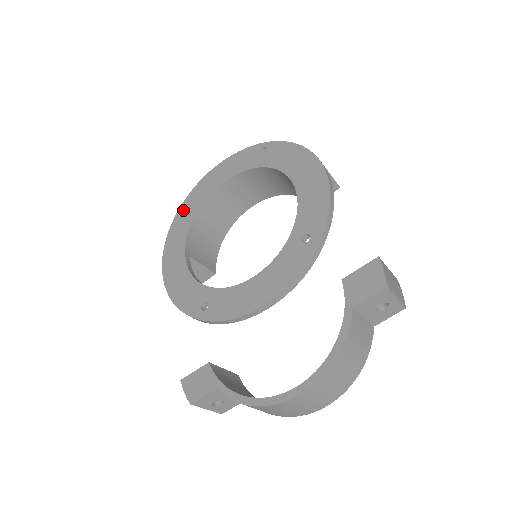
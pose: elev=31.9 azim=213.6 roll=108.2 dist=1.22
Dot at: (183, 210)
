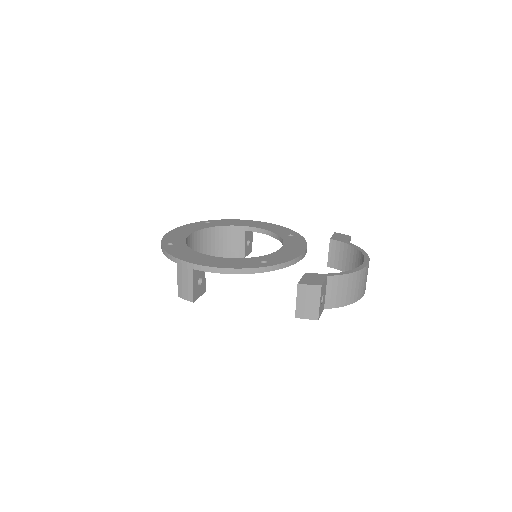
Dot at: (166, 245)
